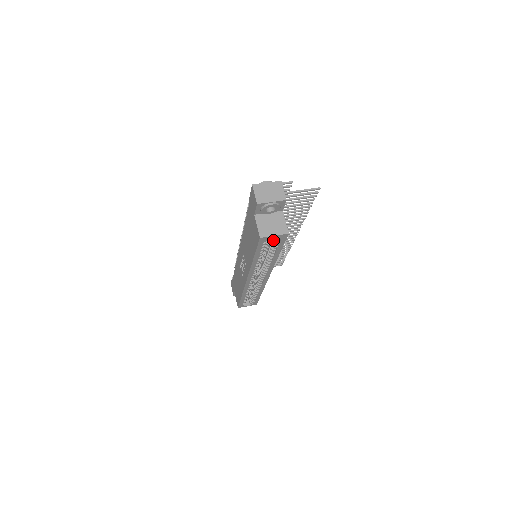
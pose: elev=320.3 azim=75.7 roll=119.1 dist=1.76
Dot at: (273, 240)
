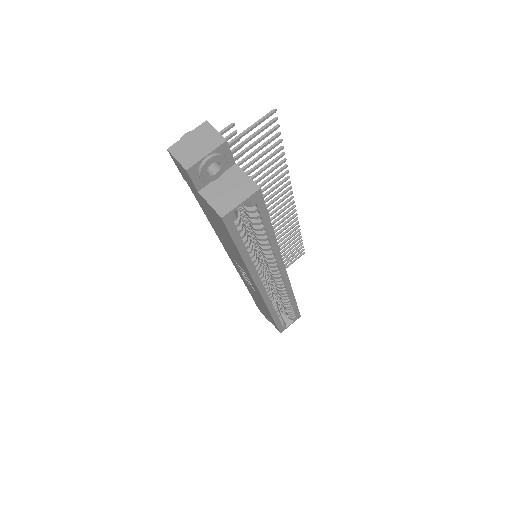
Dot at: (249, 214)
